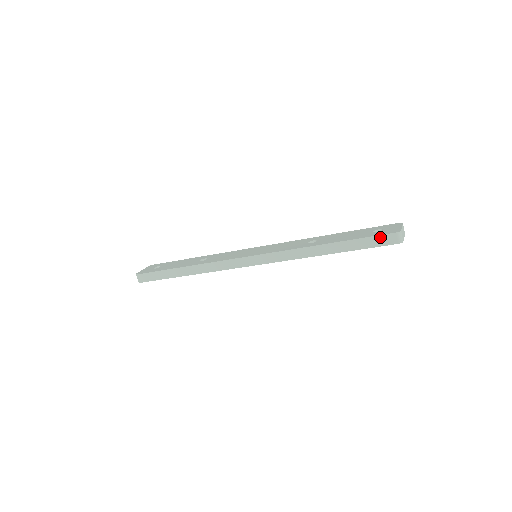
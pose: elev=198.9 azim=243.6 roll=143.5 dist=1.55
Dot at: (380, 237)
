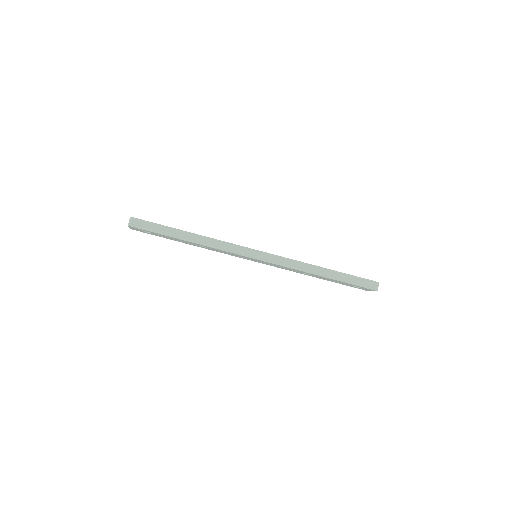
Dot at: (366, 280)
